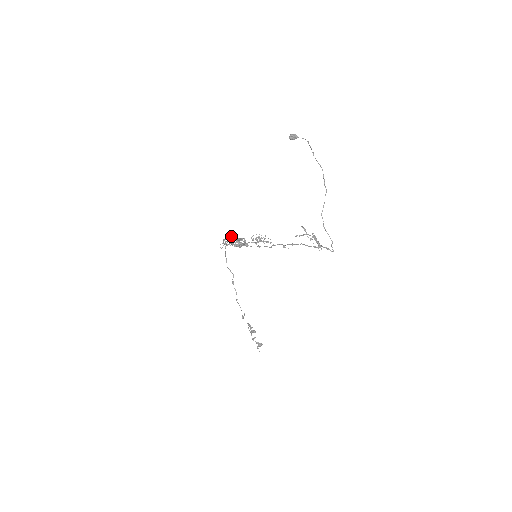
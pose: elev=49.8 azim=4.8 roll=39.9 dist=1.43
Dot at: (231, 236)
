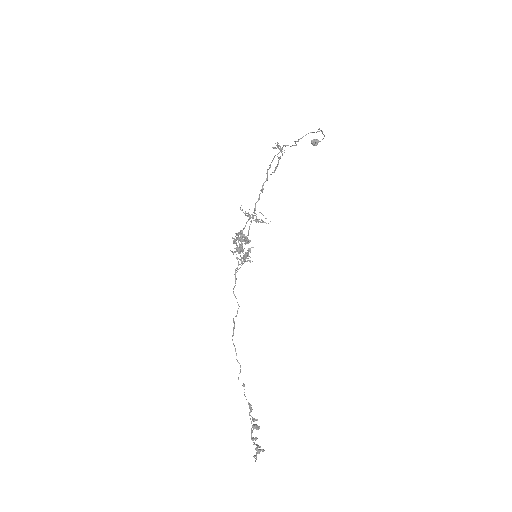
Dot at: (243, 250)
